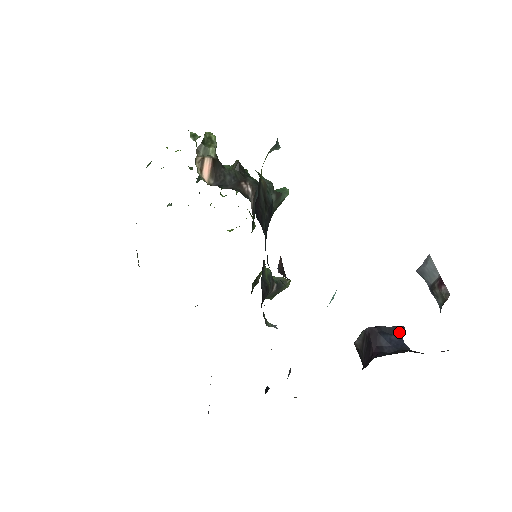
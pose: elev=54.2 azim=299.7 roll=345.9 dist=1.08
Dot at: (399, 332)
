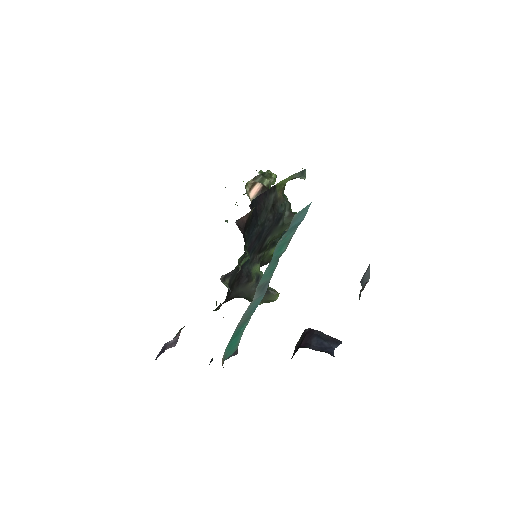
Dot at: (334, 343)
